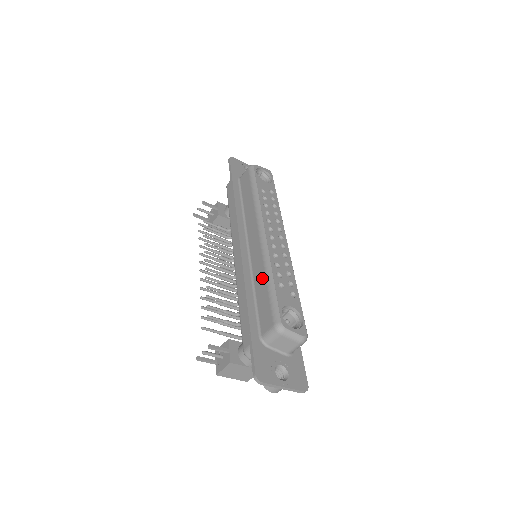
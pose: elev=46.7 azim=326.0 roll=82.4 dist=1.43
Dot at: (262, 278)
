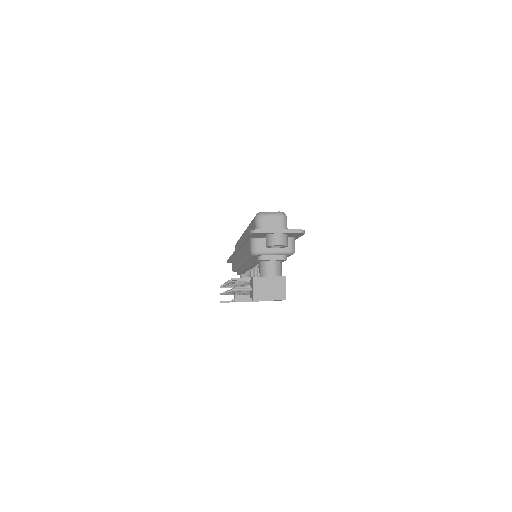
Dot at: (248, 231)
